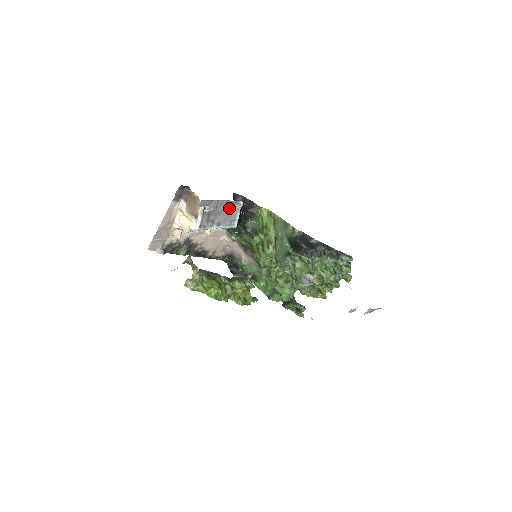
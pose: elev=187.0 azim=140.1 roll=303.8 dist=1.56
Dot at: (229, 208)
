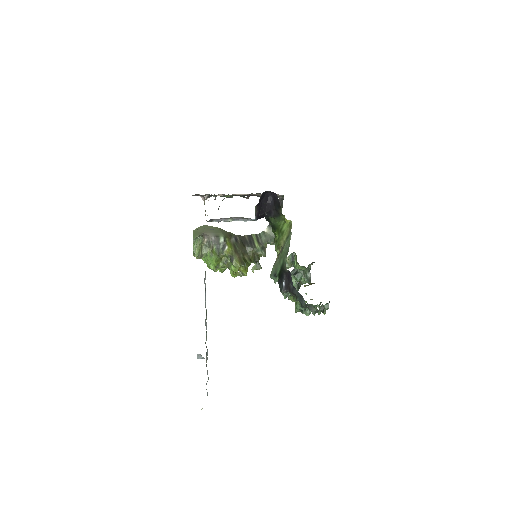
Dot at: (241, 217)
